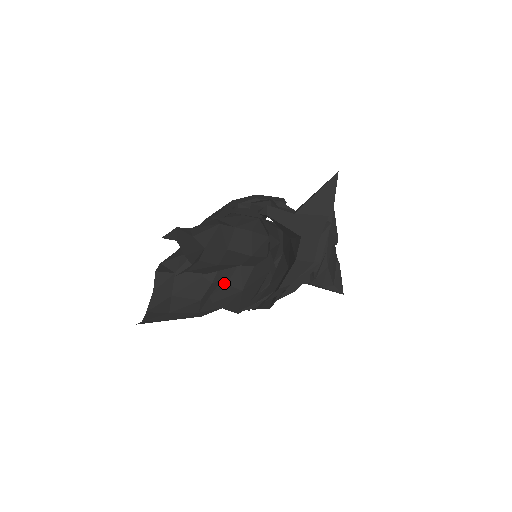
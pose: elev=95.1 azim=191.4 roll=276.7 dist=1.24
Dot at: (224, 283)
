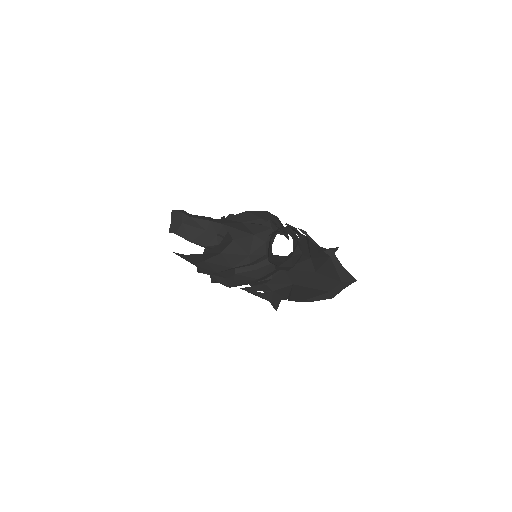
Dot at: (255, 268)
